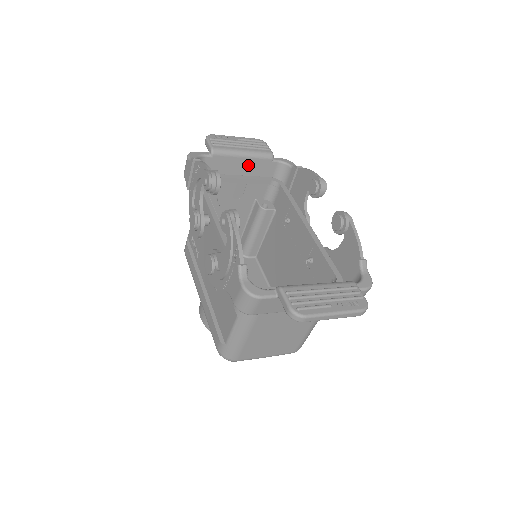
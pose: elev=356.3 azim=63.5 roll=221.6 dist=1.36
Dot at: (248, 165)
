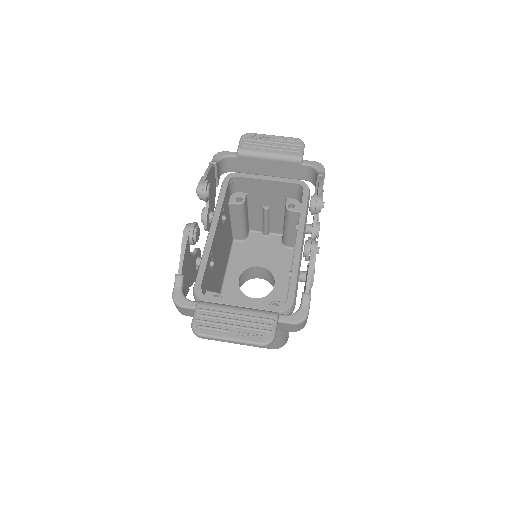
Dot at: (276, 166)
